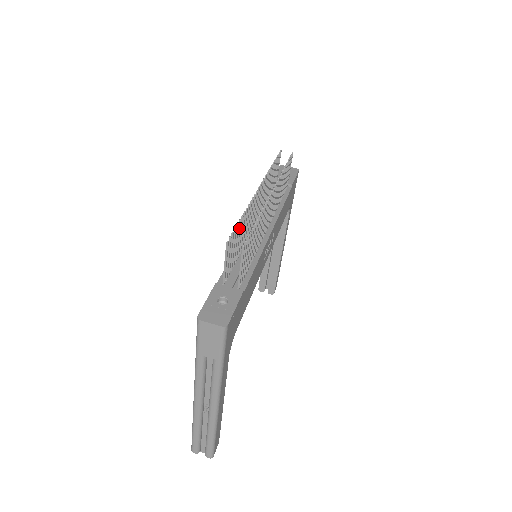
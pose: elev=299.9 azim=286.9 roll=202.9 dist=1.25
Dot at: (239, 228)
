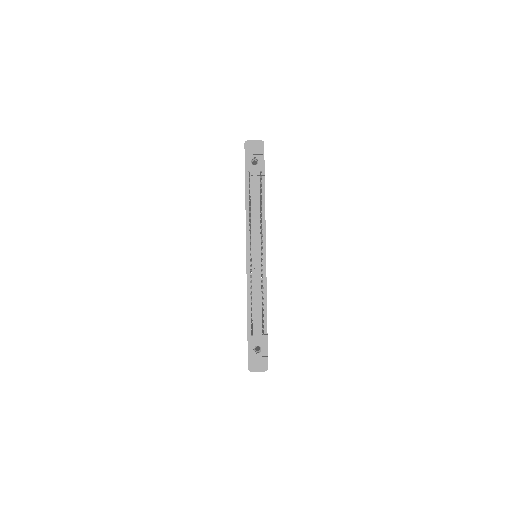
Dot at: occluded
